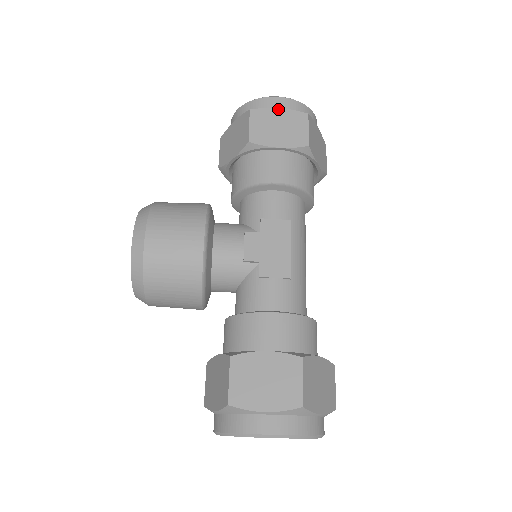
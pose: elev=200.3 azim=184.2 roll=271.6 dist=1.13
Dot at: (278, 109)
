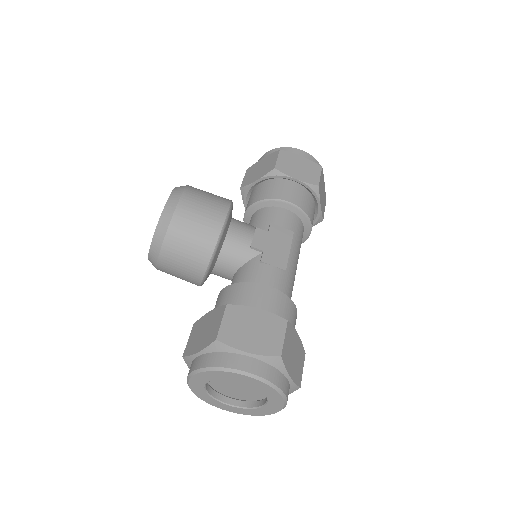
Dot at: (301, 156)
